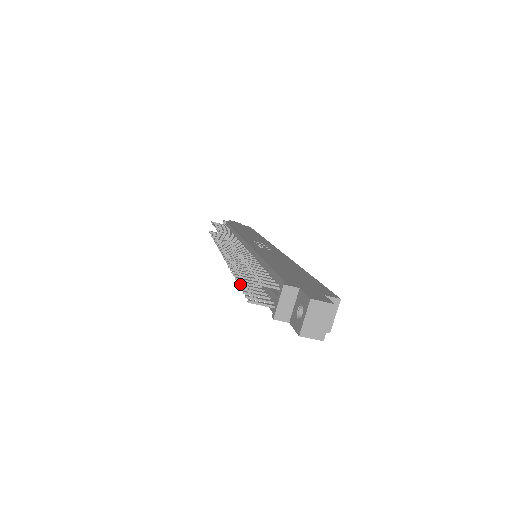
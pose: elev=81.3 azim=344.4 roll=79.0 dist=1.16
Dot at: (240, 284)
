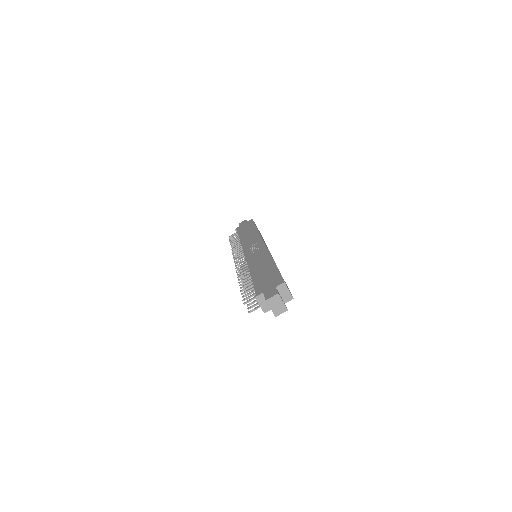
Dot at: occluded
